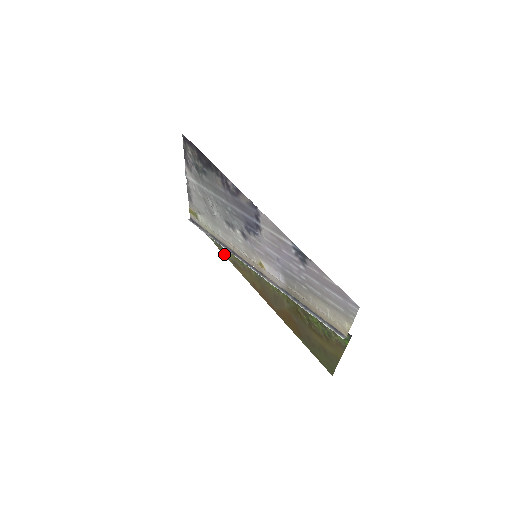
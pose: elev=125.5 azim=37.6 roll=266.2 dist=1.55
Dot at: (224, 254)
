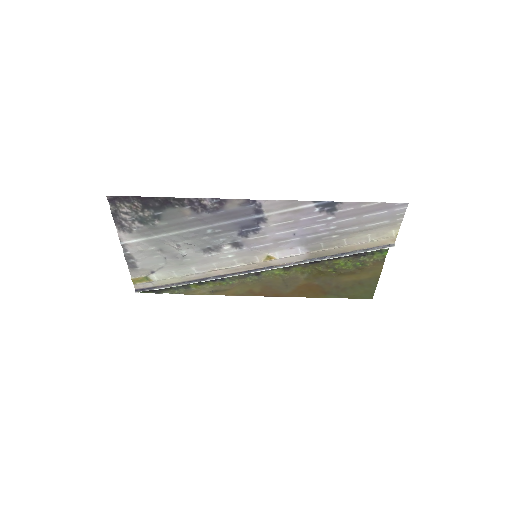
Dot at: (196, 294)
